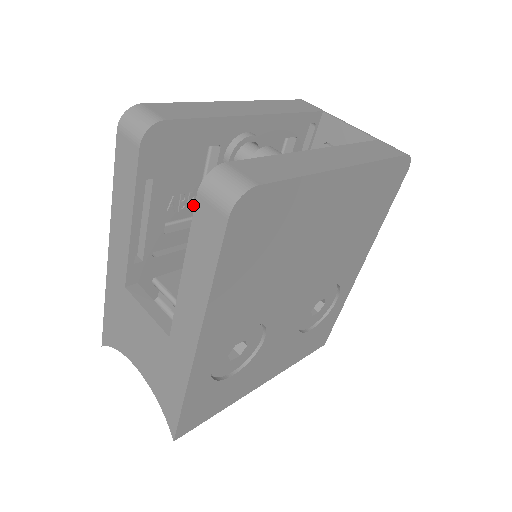
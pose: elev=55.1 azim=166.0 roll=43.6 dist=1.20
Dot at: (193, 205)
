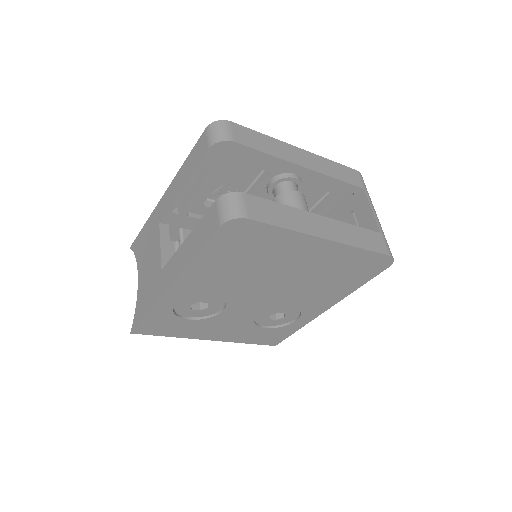
Dot at: occluded
